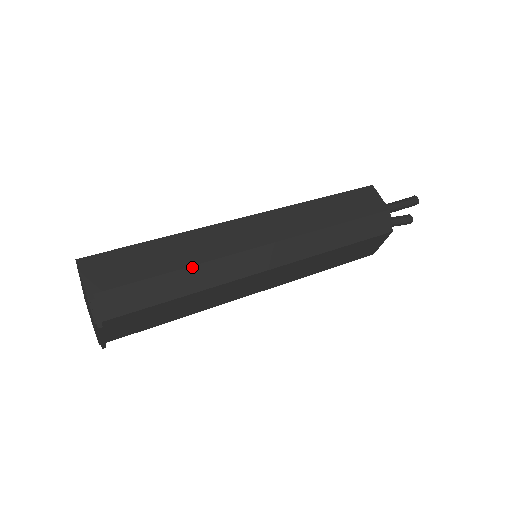
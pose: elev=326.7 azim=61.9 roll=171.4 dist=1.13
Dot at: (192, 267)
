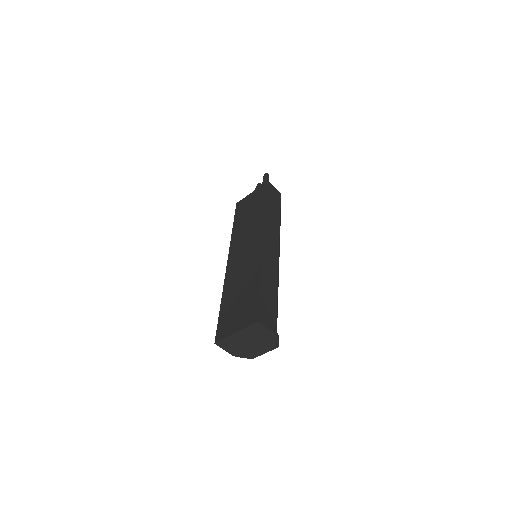
Dot at: occluded
